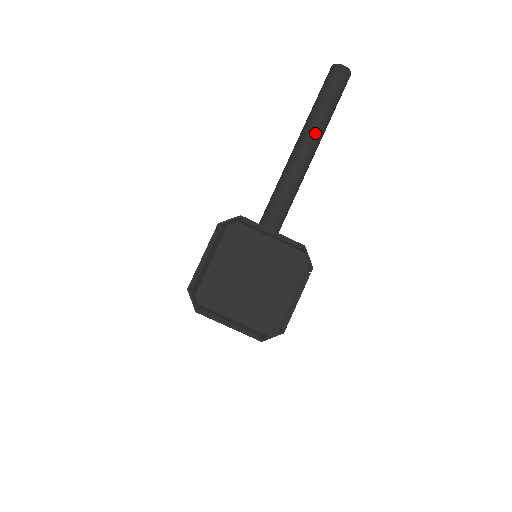
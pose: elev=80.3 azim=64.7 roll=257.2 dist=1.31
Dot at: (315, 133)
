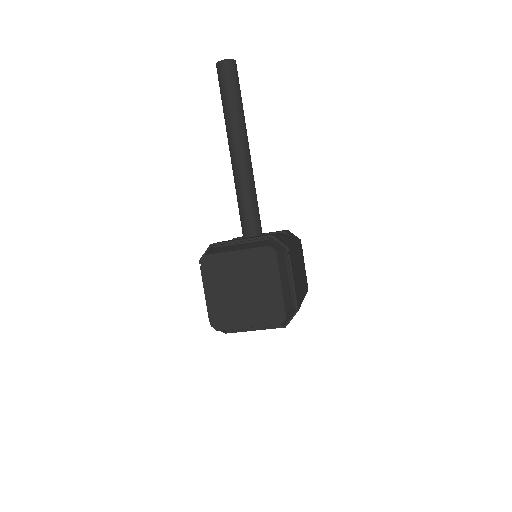
Dot at: (236, 132)
